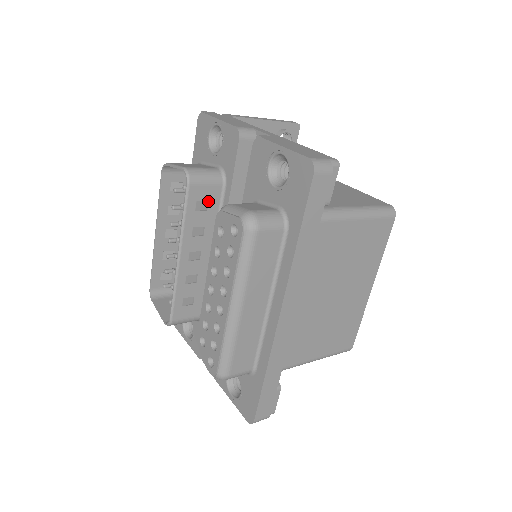
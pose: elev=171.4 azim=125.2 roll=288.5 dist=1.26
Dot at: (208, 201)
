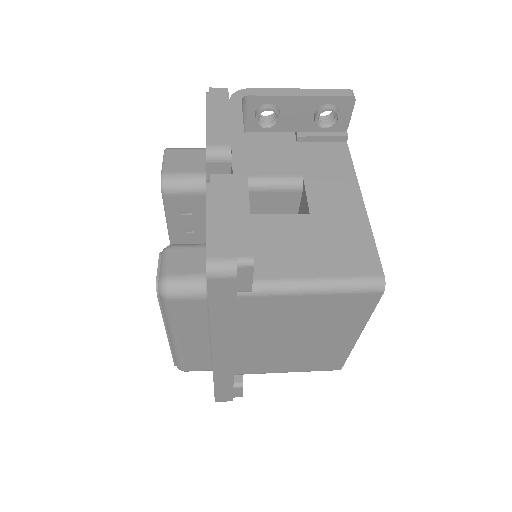
Dot at: (191, 207)
